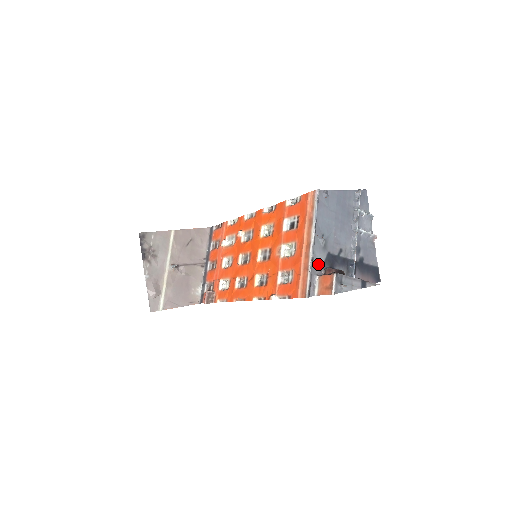
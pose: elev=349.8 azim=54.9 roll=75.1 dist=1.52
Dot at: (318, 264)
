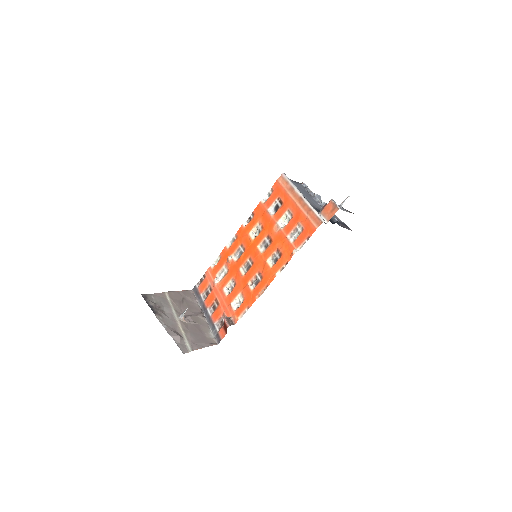
Dot at: occluded
